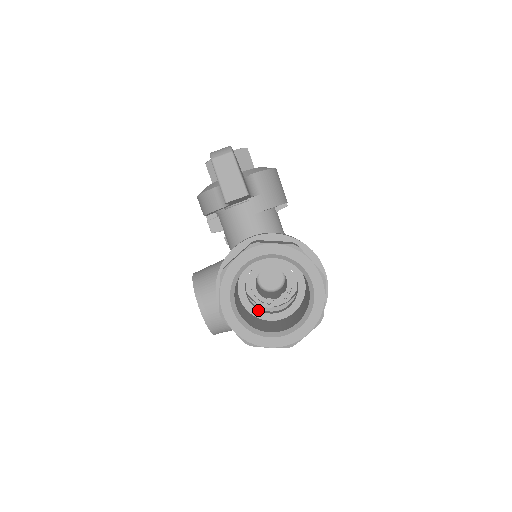
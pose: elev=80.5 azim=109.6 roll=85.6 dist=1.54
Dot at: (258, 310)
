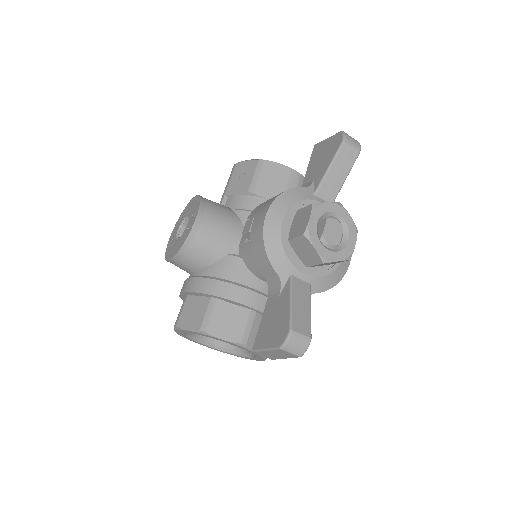
Dot at: occluded
